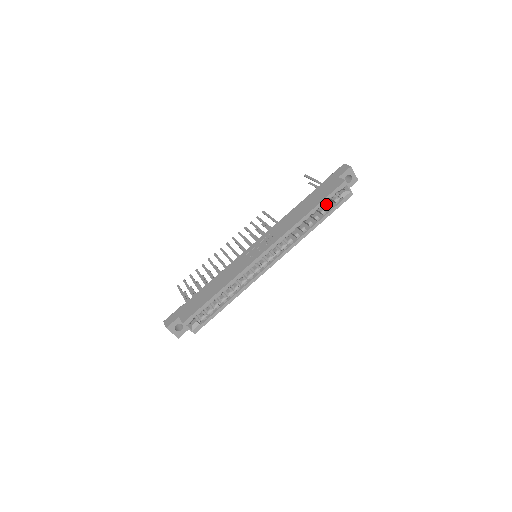
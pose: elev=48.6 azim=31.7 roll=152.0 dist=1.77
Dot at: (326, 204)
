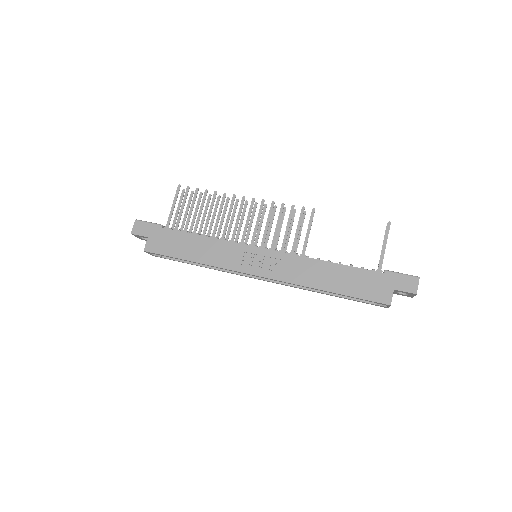
Dot at: occluded
